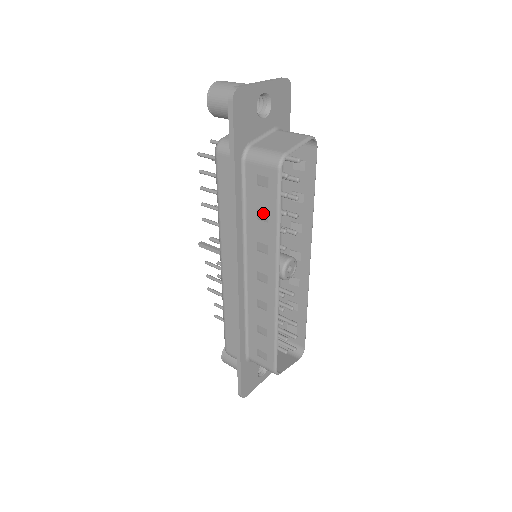
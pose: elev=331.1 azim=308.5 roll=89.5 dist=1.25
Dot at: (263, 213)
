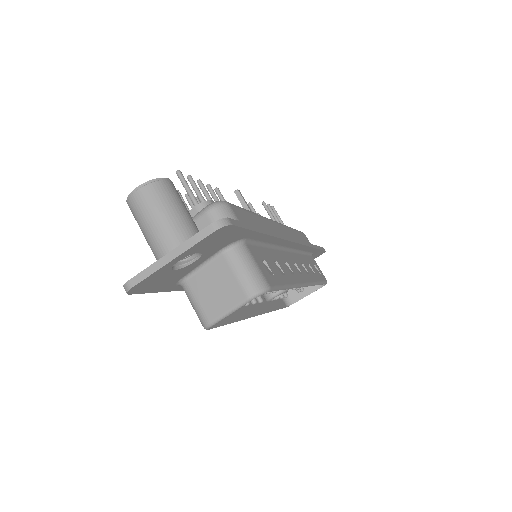
Dot at: occluded
